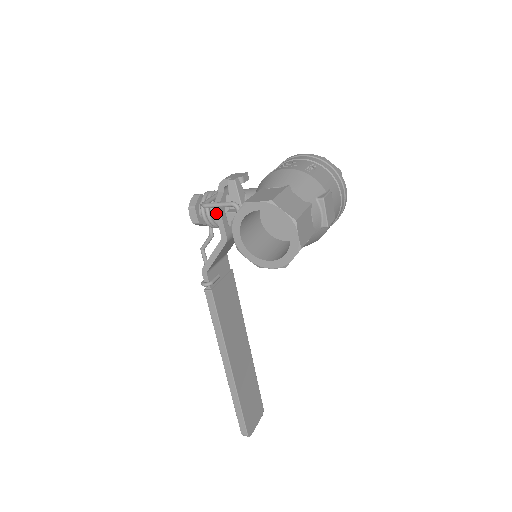
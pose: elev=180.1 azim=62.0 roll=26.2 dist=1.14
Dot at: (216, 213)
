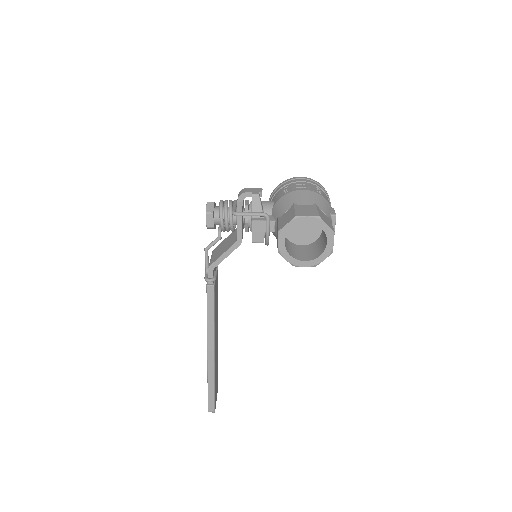
Dot at: (238, 220)
